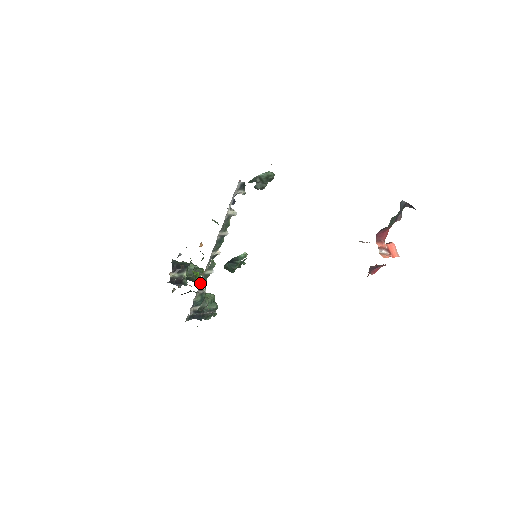
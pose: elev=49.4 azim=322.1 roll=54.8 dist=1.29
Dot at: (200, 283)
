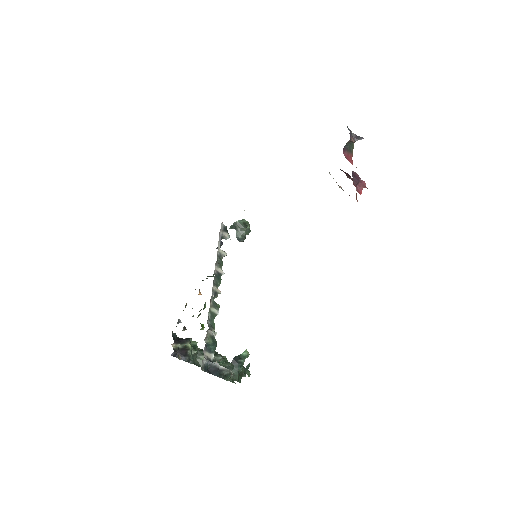
Dot at: (208, 322)
